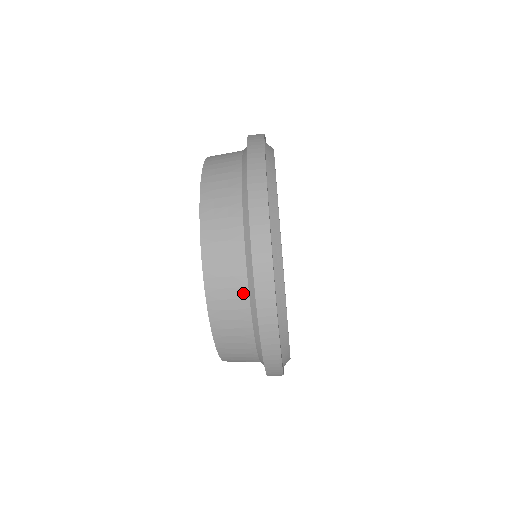
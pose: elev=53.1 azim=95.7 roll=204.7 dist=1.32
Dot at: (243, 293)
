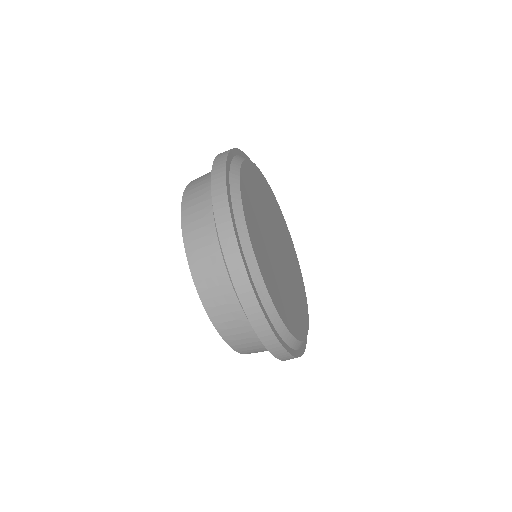
Dot at: (218, 258)
